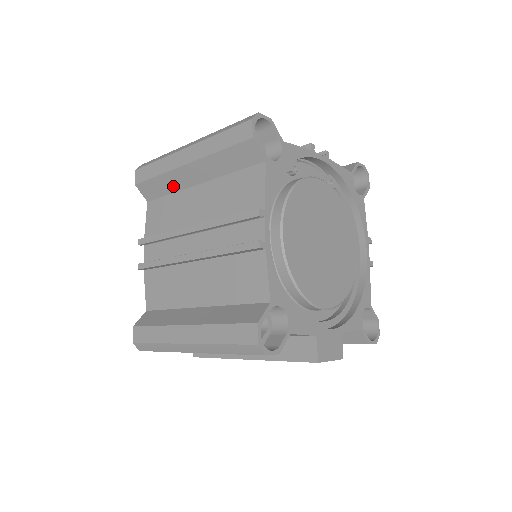
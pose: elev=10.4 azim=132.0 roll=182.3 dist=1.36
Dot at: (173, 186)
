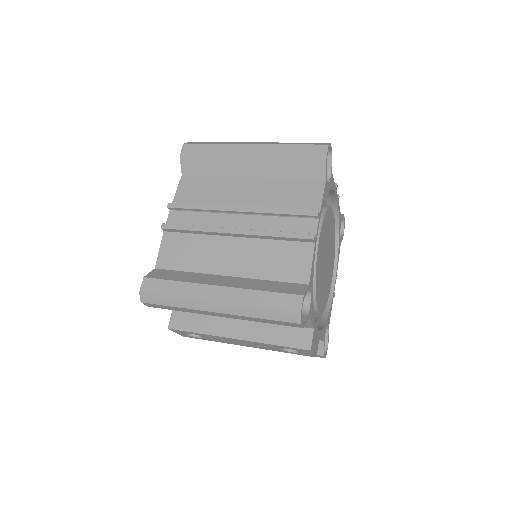
Dot at: (222, 170)
